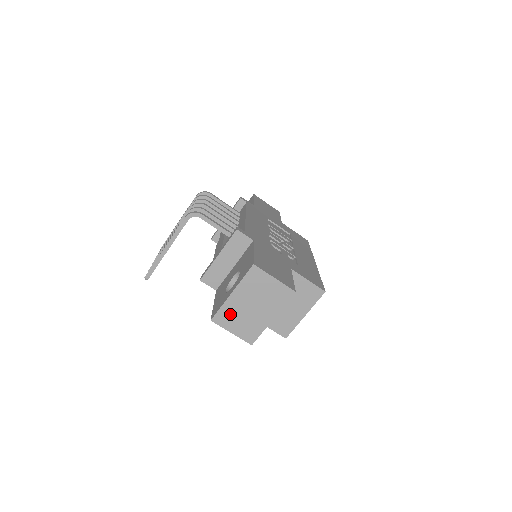
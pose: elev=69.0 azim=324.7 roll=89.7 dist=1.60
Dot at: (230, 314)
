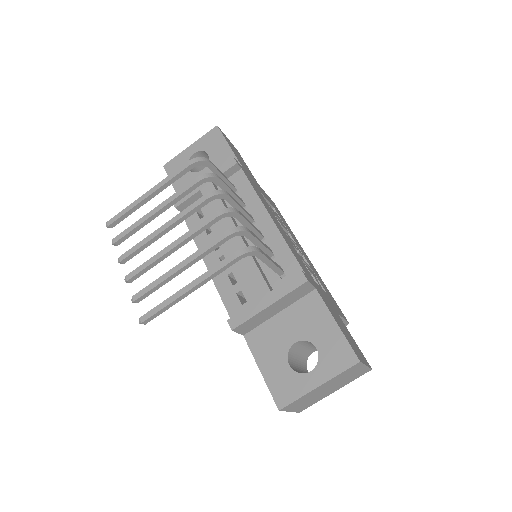
Dot at: (302, 400)
